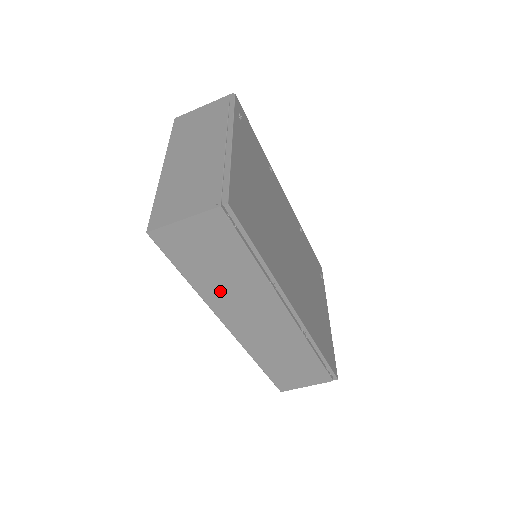
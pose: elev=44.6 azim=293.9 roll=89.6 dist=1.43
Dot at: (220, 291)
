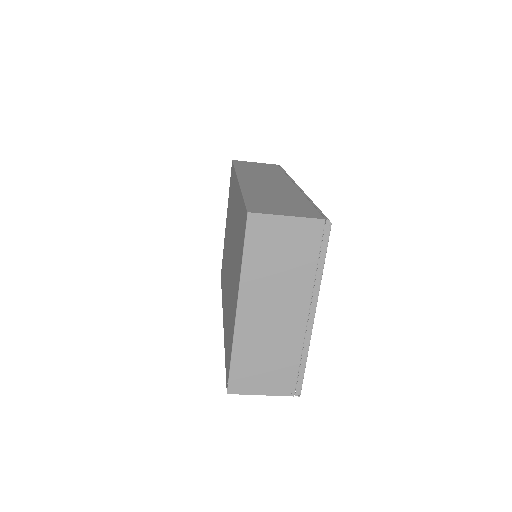
Dot at: occluded
